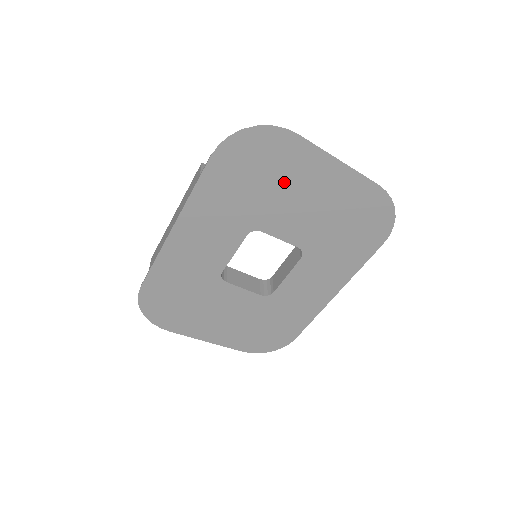
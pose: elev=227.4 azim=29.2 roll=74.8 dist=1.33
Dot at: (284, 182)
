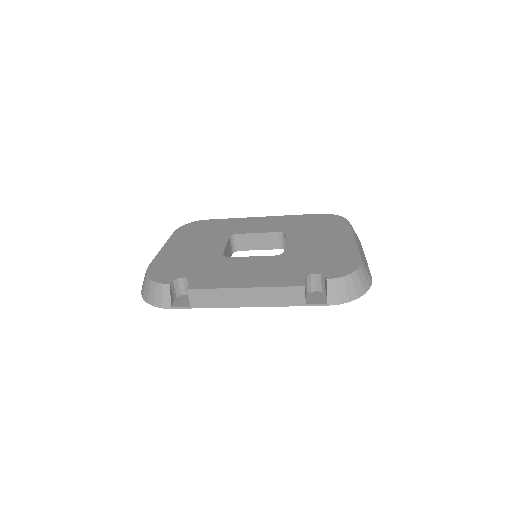
Dot at: occluded
